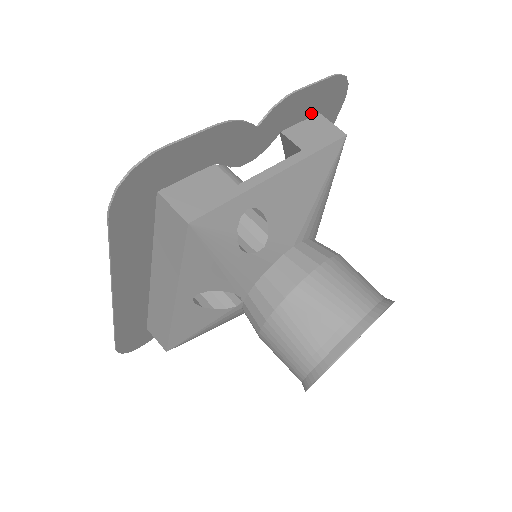
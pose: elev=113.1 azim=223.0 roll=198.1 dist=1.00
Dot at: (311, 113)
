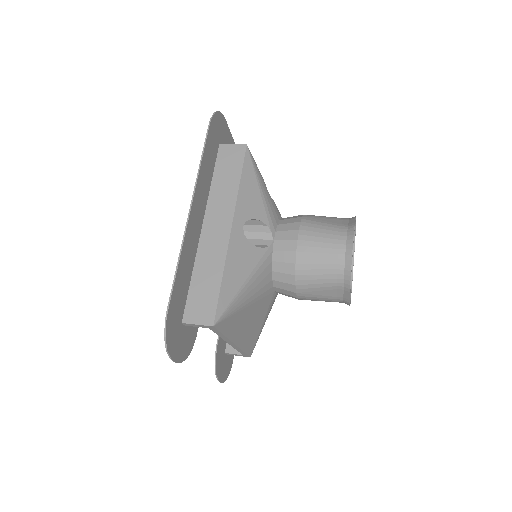
Dot at: occluded
